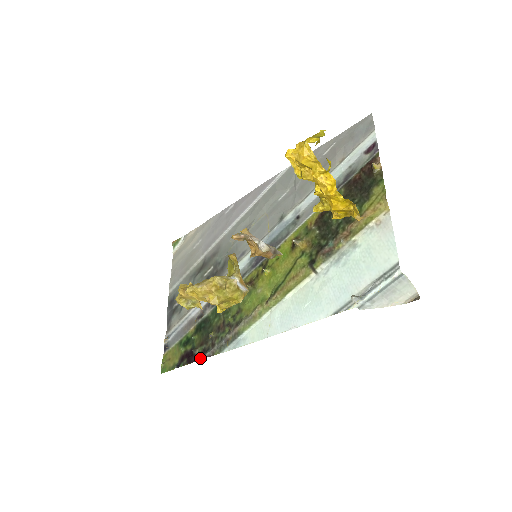
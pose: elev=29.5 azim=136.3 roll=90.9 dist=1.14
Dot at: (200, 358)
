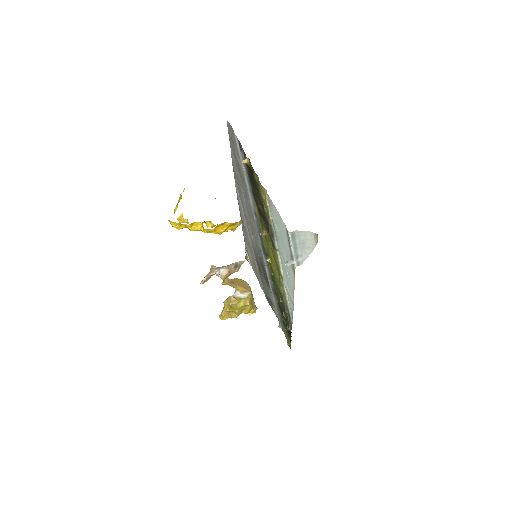
Dot at: (291, 332)
